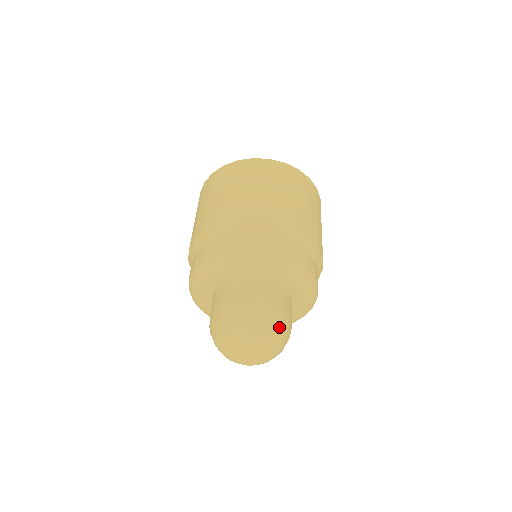
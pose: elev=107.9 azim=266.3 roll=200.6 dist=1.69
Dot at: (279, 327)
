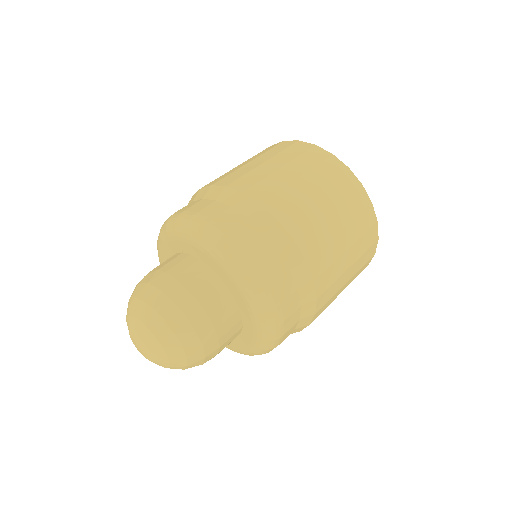
Dot at: (200, 358)
